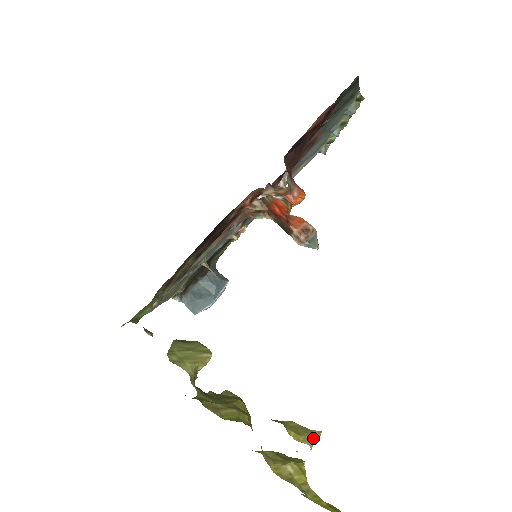
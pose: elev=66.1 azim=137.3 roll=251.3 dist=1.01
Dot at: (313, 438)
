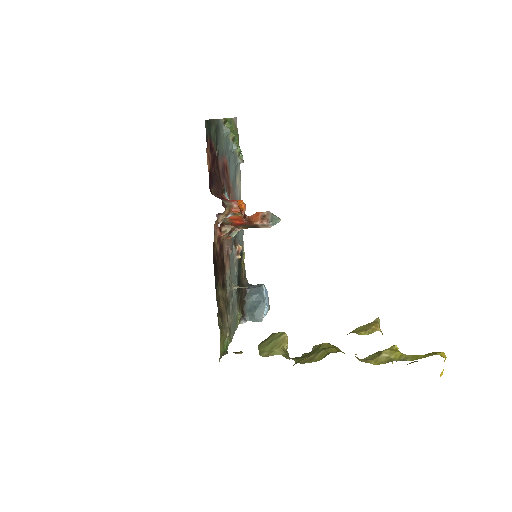
Dot at: (376, 325)
